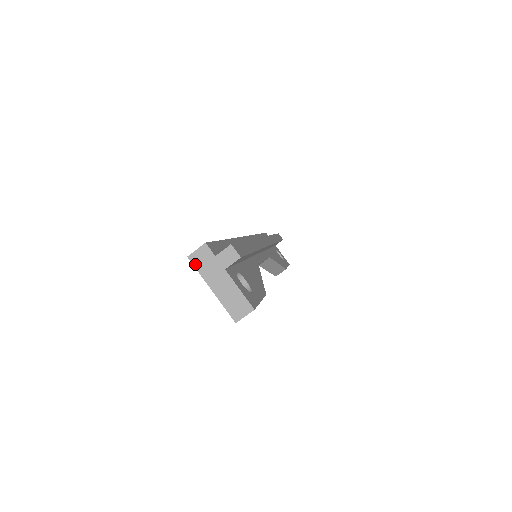
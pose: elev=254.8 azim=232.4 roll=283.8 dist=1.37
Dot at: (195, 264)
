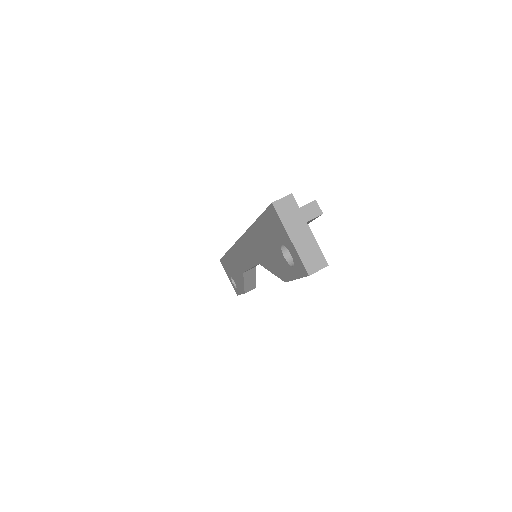
Dot at: (278, 211)
